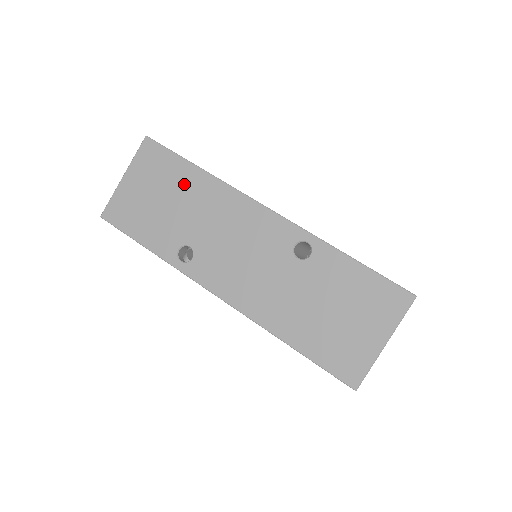
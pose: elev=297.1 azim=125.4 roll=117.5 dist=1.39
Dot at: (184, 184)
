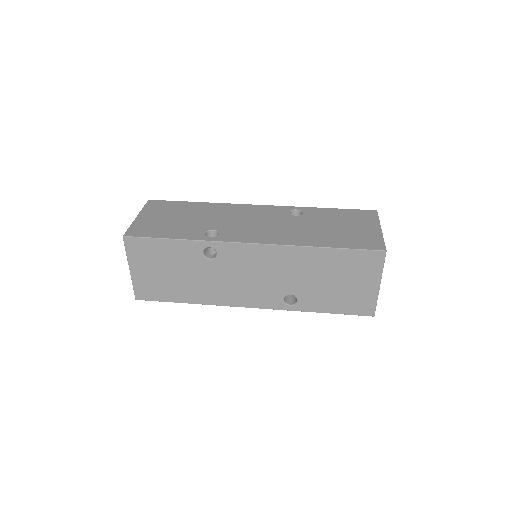
Dot at: (191, 209)
